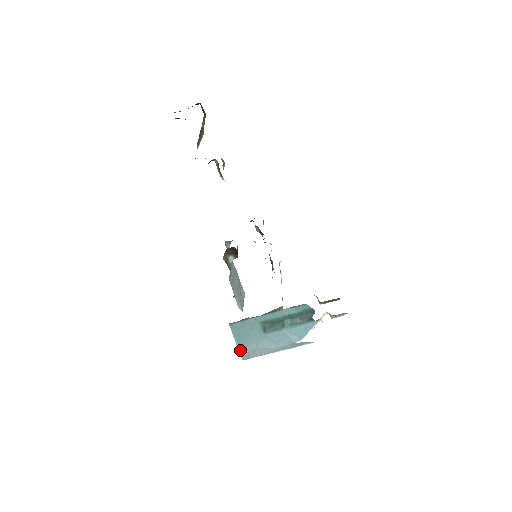
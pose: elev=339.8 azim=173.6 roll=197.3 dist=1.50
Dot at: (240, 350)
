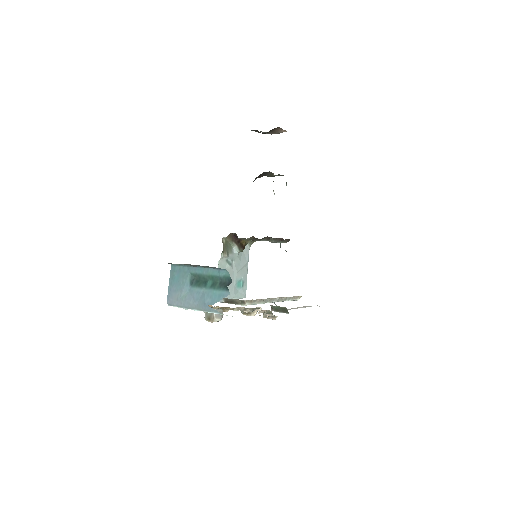
Dot at: (169, 293)
